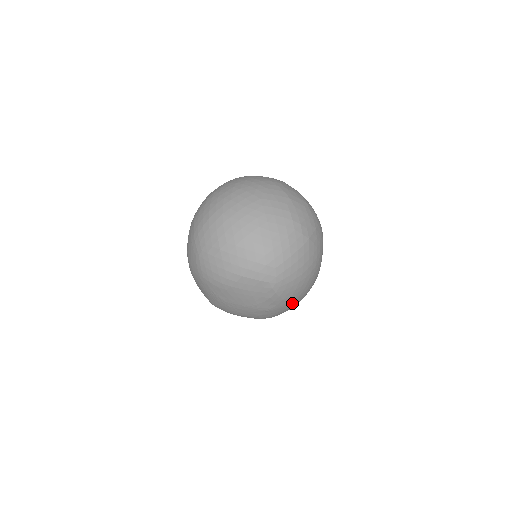
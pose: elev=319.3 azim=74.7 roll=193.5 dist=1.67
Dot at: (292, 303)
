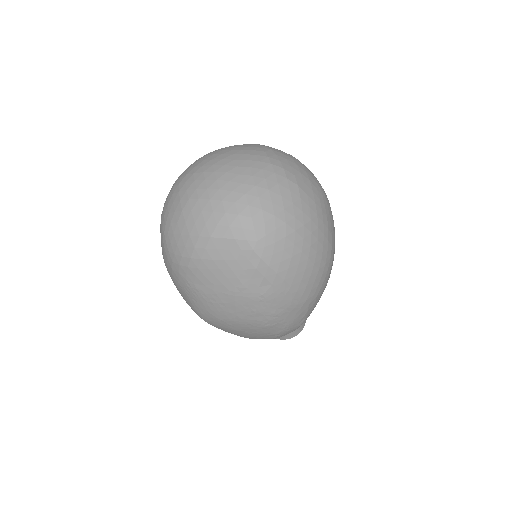
Dot at: (296, 287)
